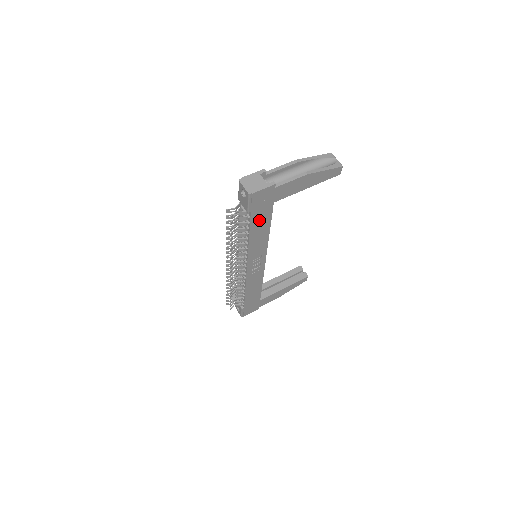
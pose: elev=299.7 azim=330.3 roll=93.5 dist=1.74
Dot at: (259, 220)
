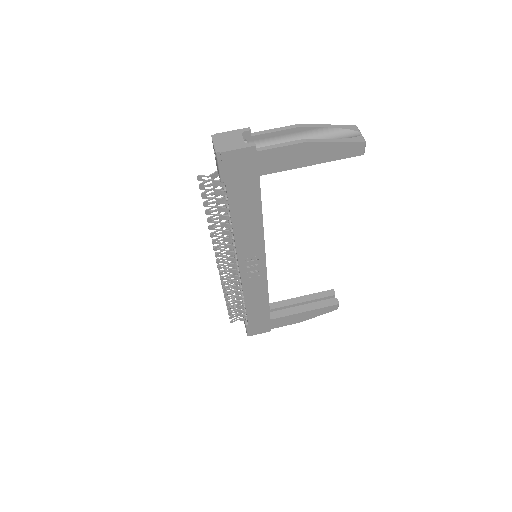
Dot at: (242, 198)
